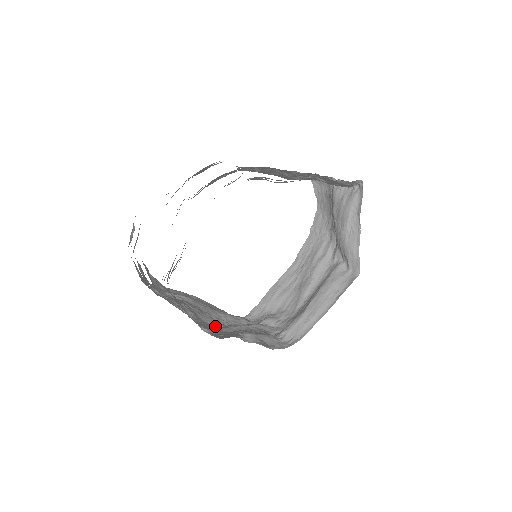
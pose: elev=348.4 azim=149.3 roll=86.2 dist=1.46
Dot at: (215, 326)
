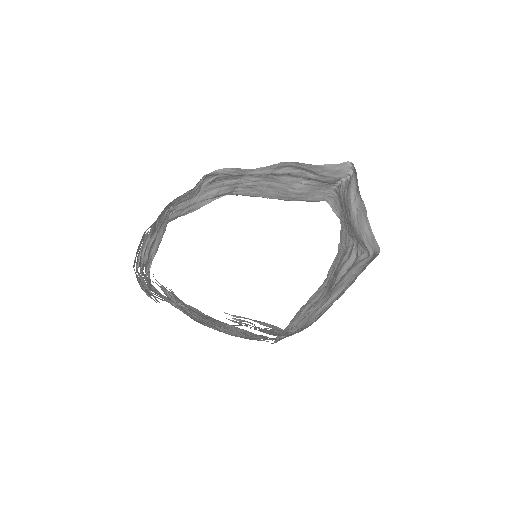
Dot at: occluded
